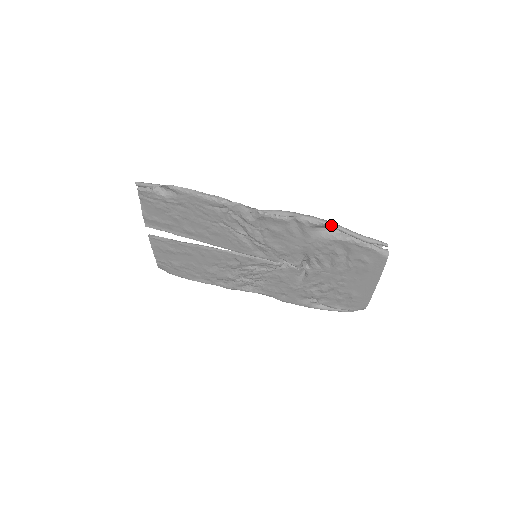
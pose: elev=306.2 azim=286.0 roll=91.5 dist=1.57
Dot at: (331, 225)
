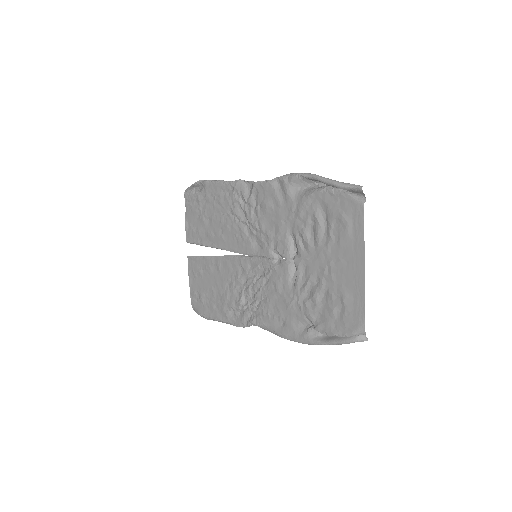
Dot at: (306, 174)
